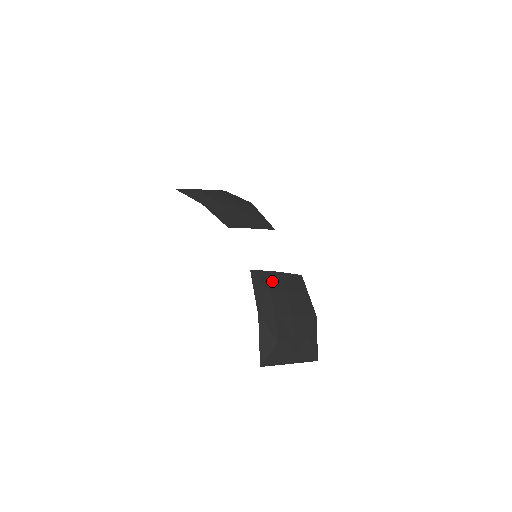
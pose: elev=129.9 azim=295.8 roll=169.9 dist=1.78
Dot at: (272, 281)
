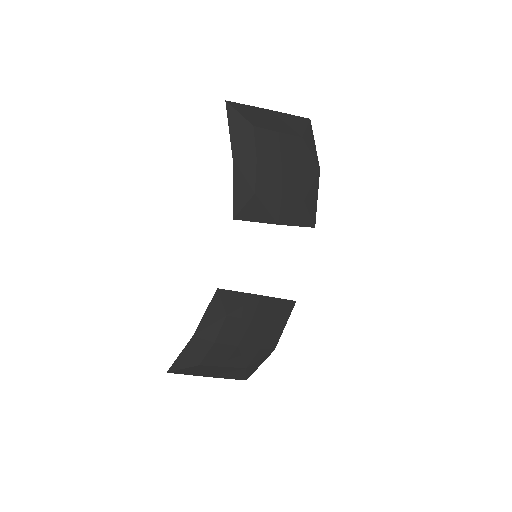
Dot at: (241, 306)
